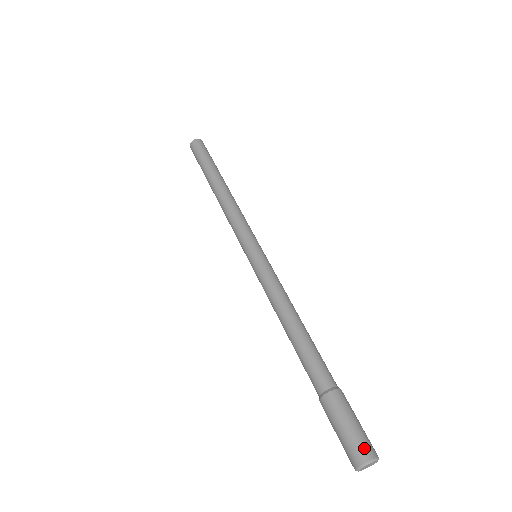
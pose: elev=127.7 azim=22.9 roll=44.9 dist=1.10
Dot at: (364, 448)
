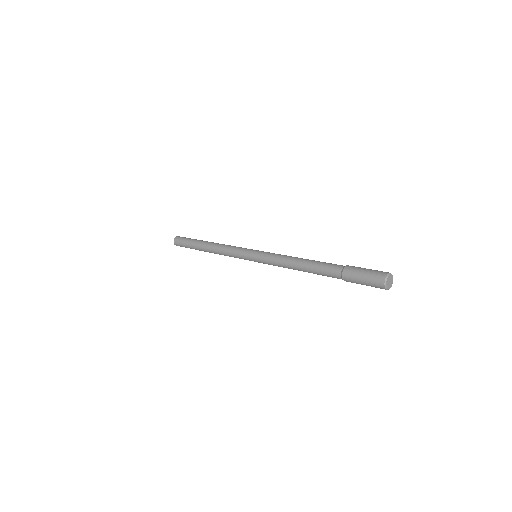
Dot at: occluded
